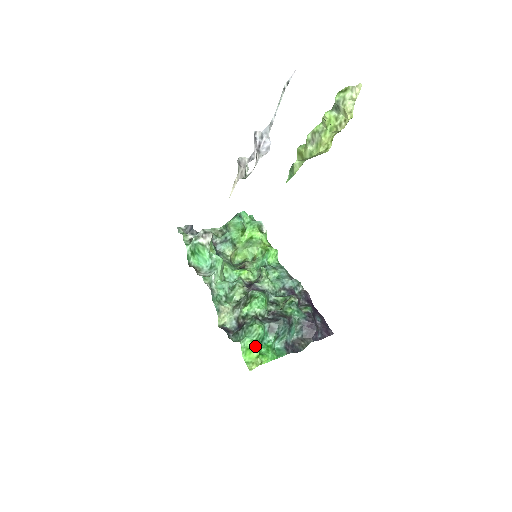
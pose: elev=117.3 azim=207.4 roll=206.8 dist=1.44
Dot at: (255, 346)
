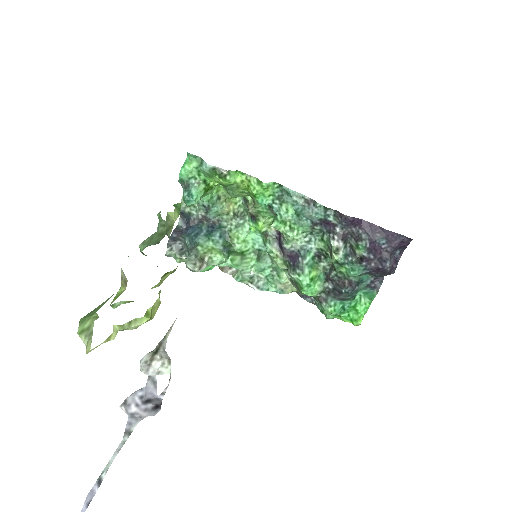
Dot at: (342, 319)
